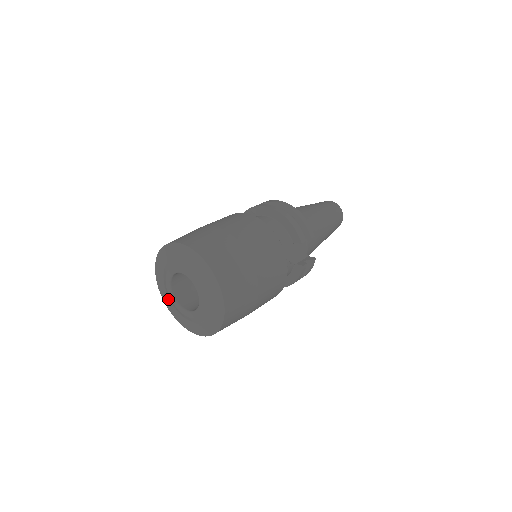
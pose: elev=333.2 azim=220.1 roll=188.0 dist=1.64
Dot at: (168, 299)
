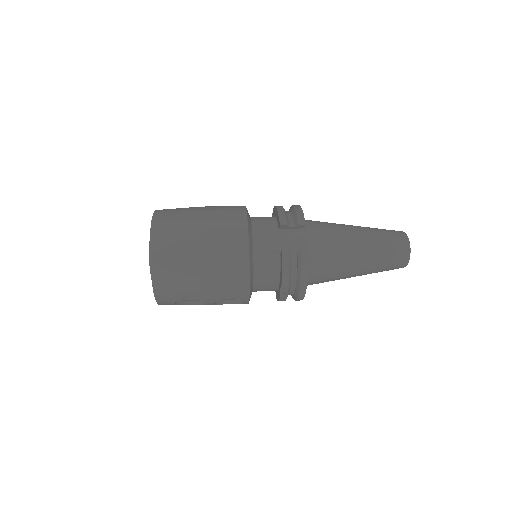
Dot at: occluded
